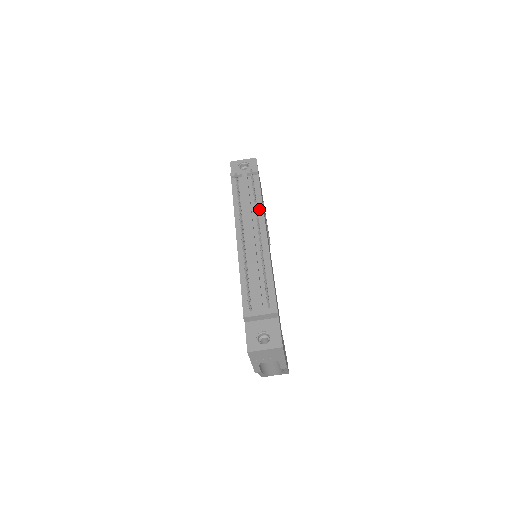
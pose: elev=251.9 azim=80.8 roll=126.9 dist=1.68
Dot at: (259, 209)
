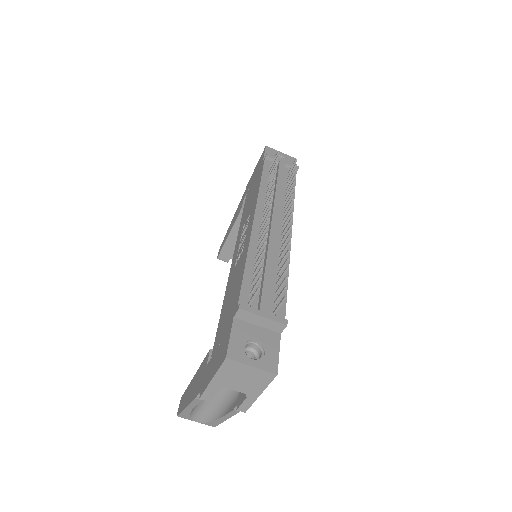
Dot at: occluded
